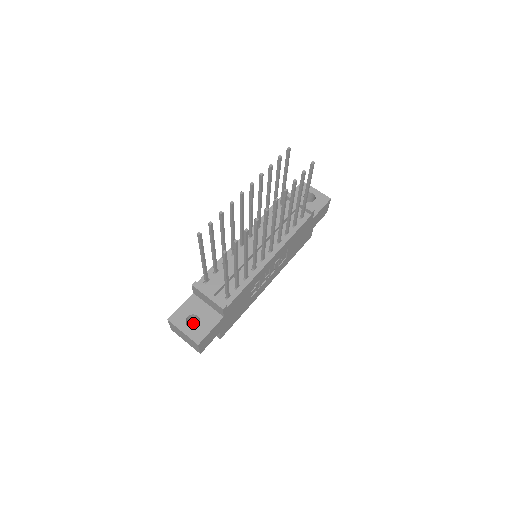
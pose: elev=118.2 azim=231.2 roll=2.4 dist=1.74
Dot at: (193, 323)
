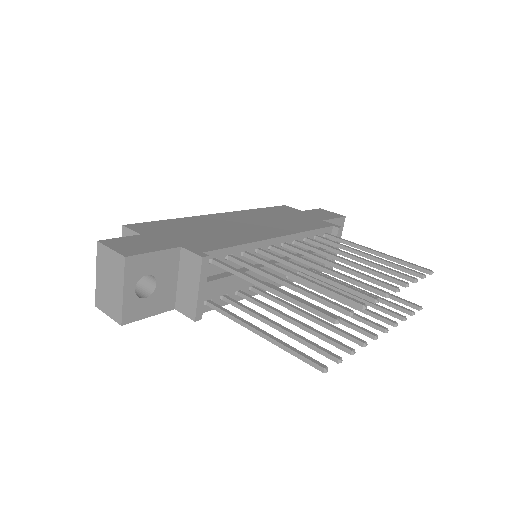
Dot at: occluded
